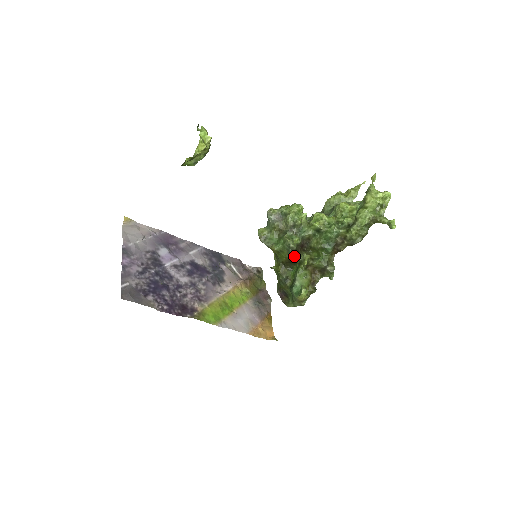
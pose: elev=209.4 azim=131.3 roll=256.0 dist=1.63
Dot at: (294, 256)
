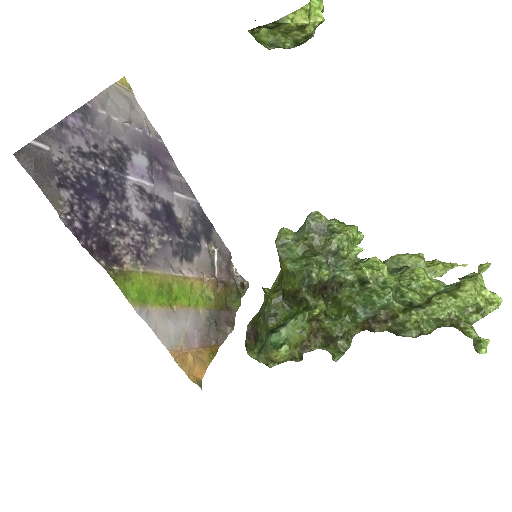
Dot at: (306, 292)
